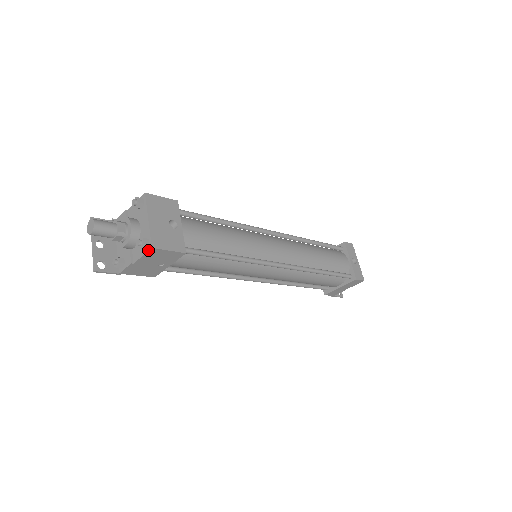
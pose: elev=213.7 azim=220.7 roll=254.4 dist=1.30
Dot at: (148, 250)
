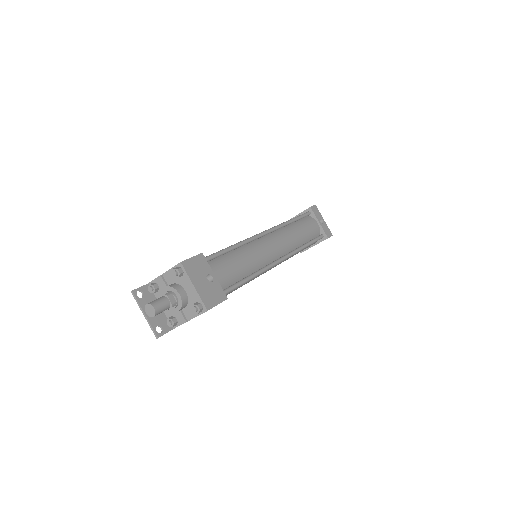
Dot at: (203, 312)
